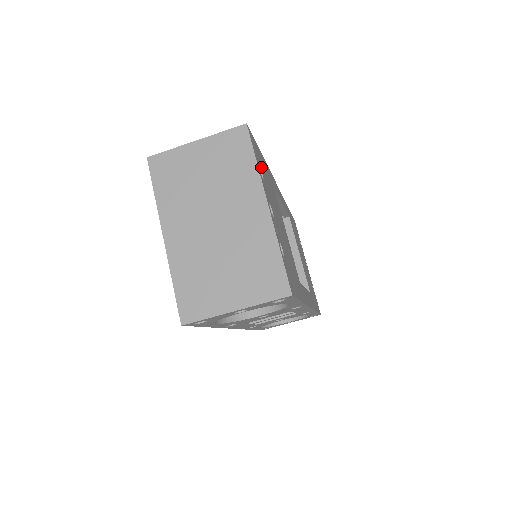
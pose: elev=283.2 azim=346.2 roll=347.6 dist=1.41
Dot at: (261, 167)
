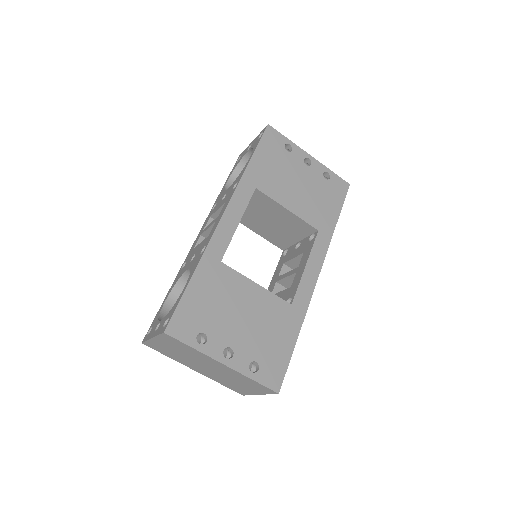
Dot at: (198, 324)
